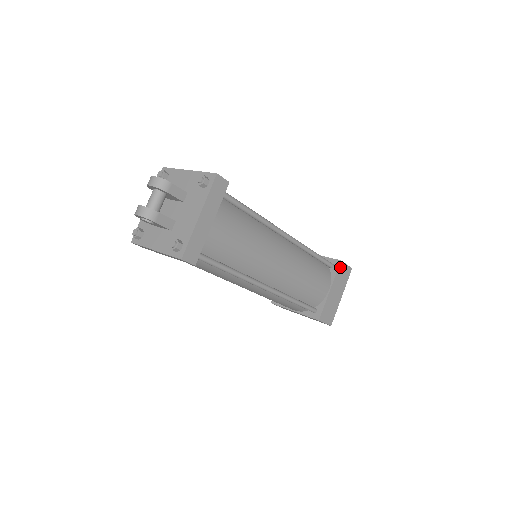
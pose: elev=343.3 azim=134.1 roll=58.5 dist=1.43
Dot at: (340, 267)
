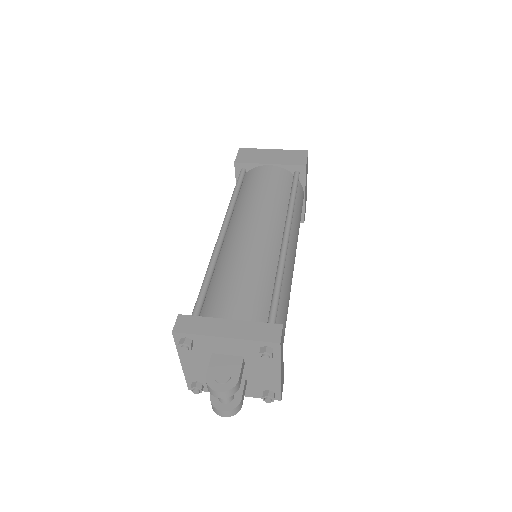
Dot at: (306, 170)
